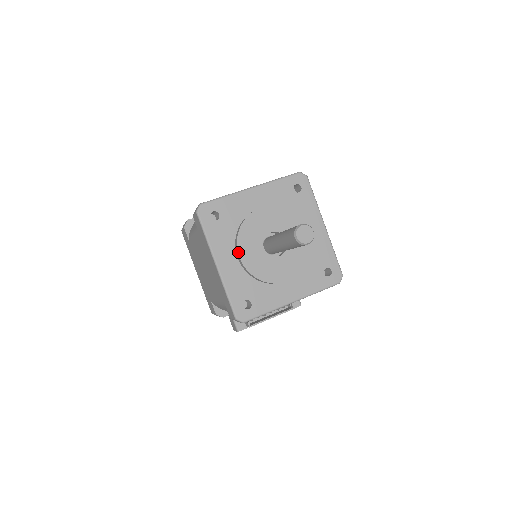
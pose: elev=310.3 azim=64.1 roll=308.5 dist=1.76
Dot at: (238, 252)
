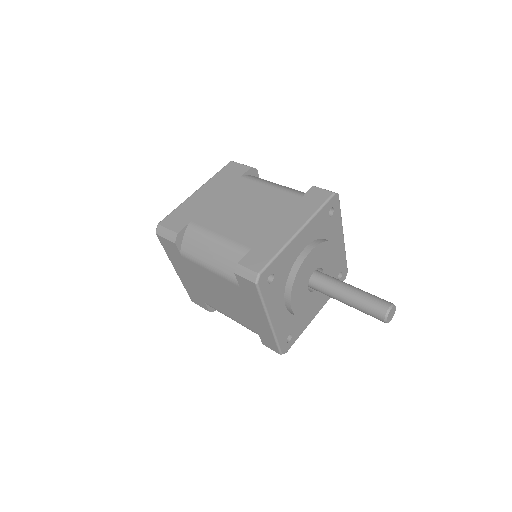
Dot at: (291, 305)
